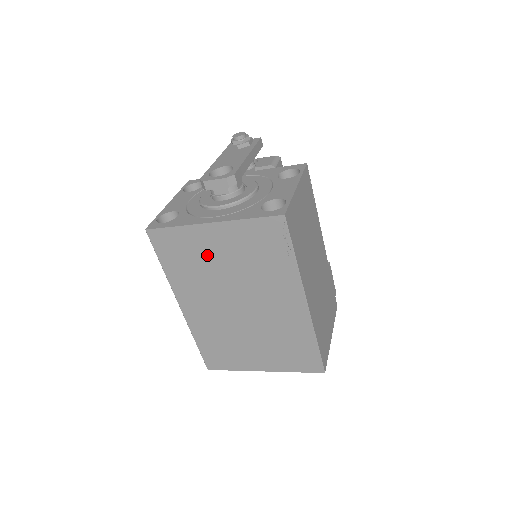
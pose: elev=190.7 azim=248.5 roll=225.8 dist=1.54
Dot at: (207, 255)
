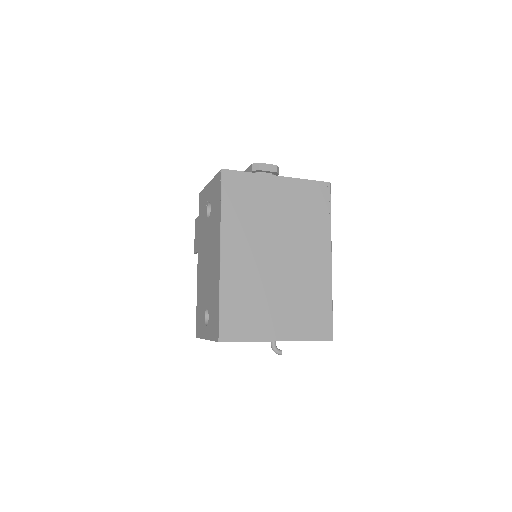
Dot at: (267, 203)
